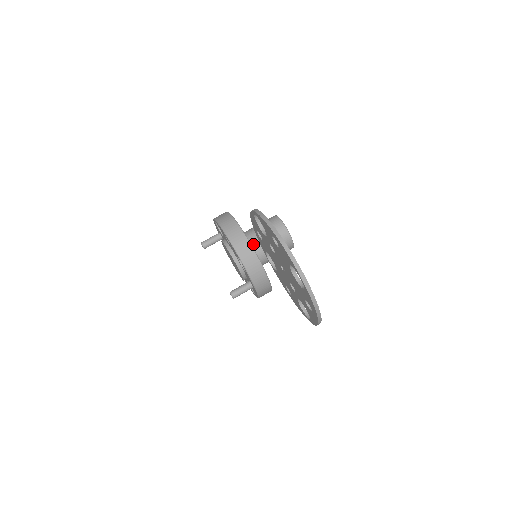
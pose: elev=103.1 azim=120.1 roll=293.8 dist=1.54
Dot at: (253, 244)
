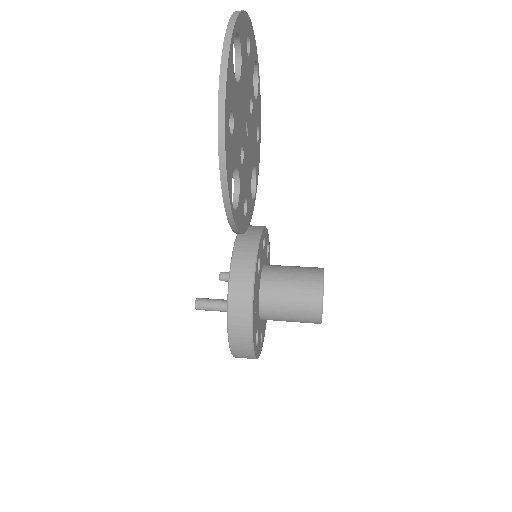
Dot at: (269, 270)
